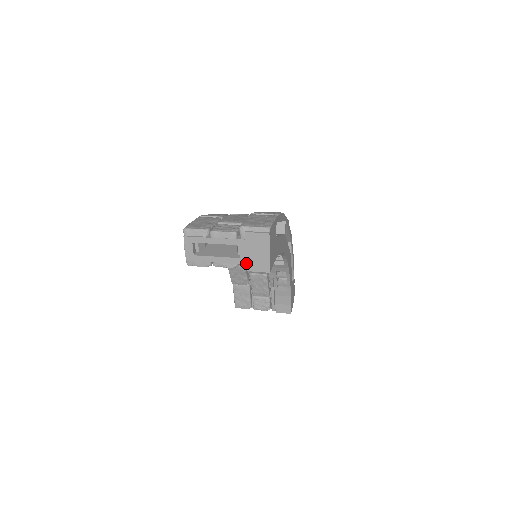
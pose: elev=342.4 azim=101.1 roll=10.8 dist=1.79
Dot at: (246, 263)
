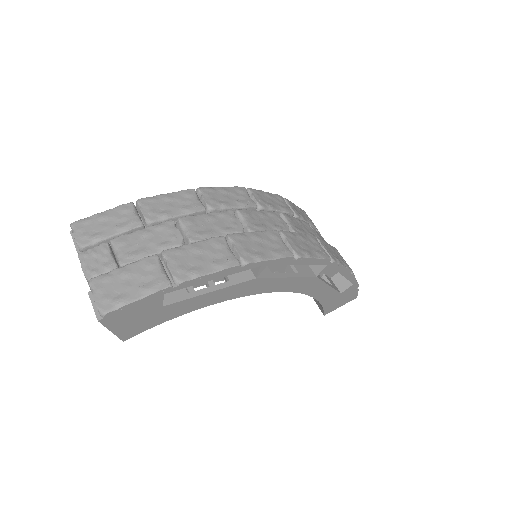
Dot at: occluded
